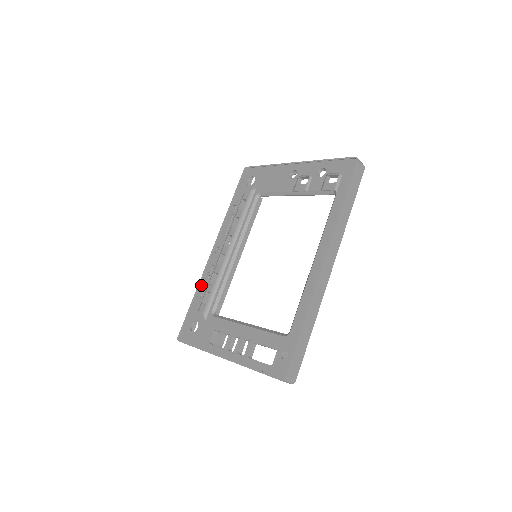
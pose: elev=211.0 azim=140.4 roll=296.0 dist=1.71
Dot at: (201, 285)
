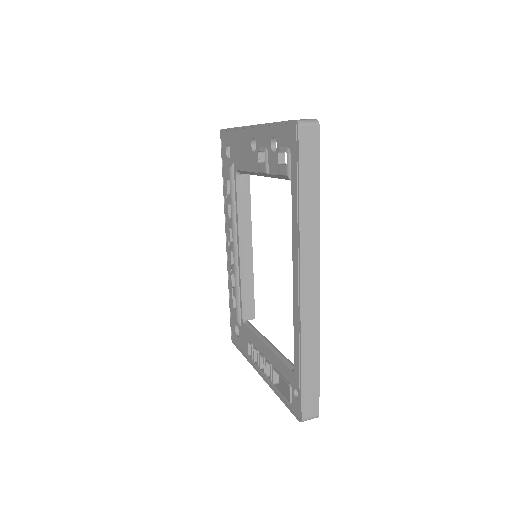
Dot at: (229, 284)
